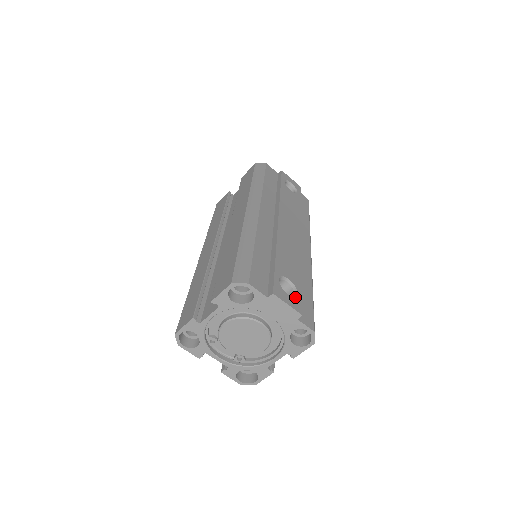
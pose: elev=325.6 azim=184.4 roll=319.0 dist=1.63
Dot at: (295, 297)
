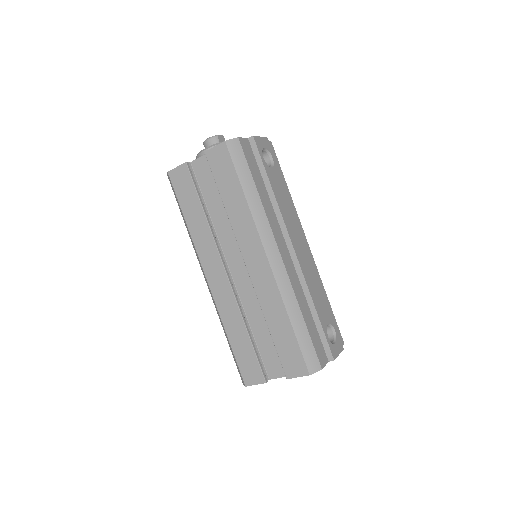
Dot at: (336, 338)
